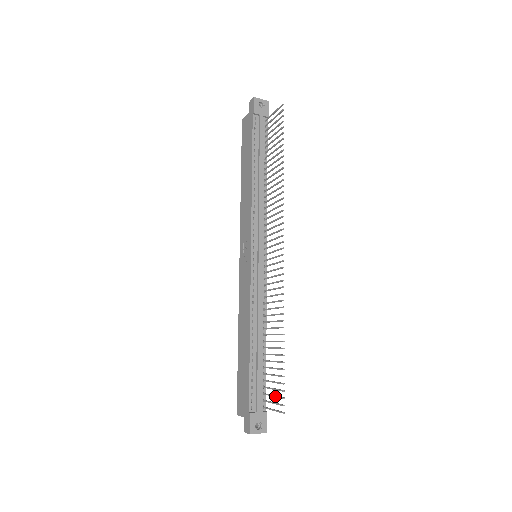
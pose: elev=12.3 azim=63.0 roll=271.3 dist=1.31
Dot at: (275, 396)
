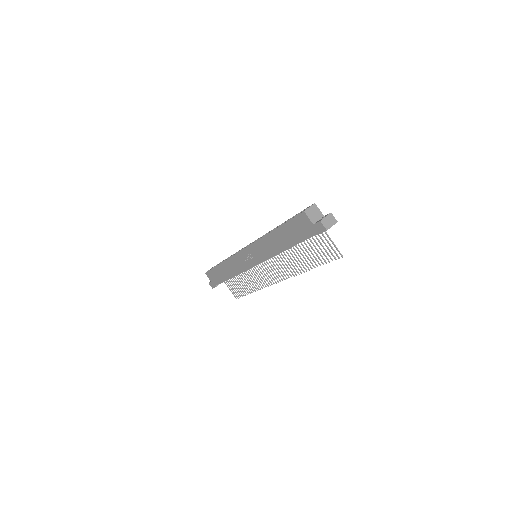
Dot at: occluded
